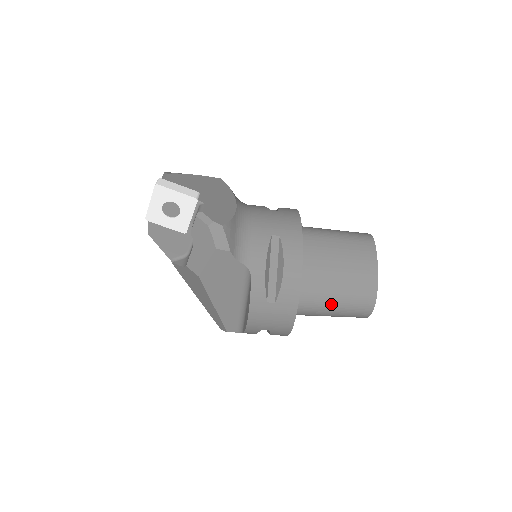
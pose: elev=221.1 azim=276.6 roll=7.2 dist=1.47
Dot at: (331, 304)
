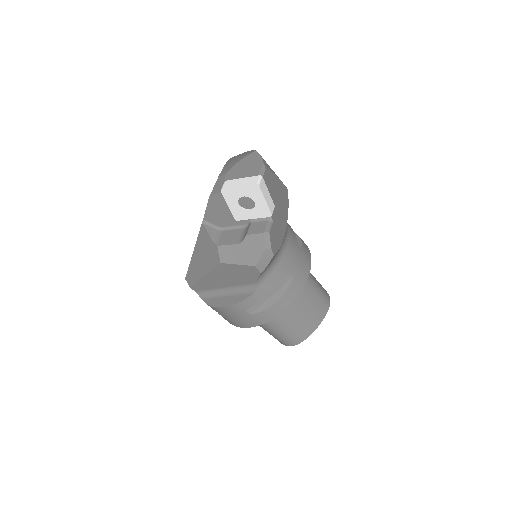
Dot at: (274, 329)
